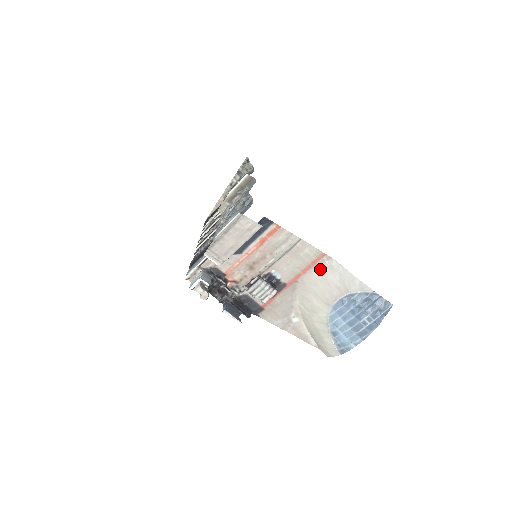
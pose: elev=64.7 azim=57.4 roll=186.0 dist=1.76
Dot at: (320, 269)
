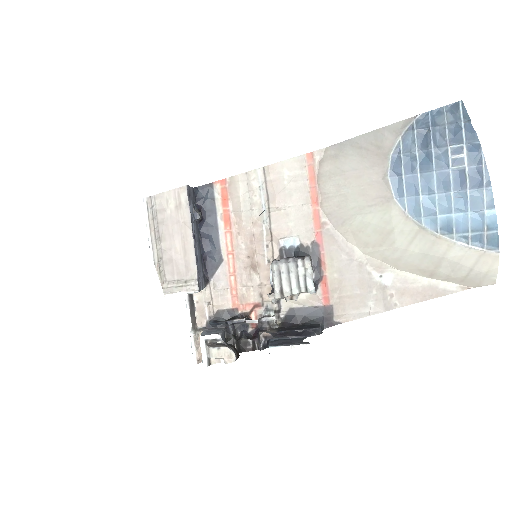
Dot at: (327, 176)
